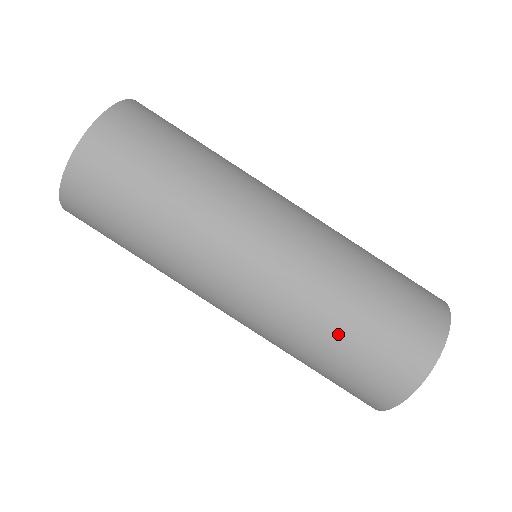
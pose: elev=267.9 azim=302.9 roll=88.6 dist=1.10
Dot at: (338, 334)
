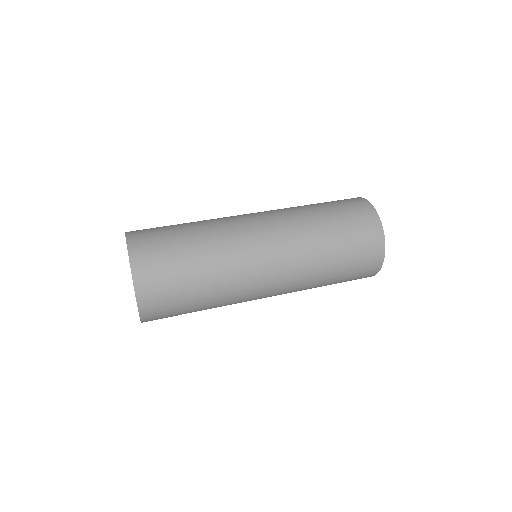
Dot at: (323, 217)
